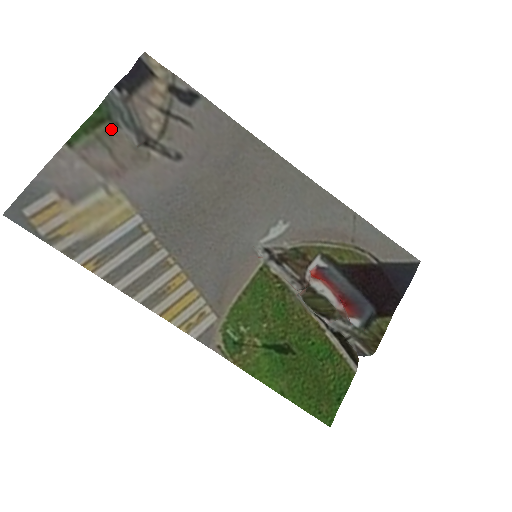
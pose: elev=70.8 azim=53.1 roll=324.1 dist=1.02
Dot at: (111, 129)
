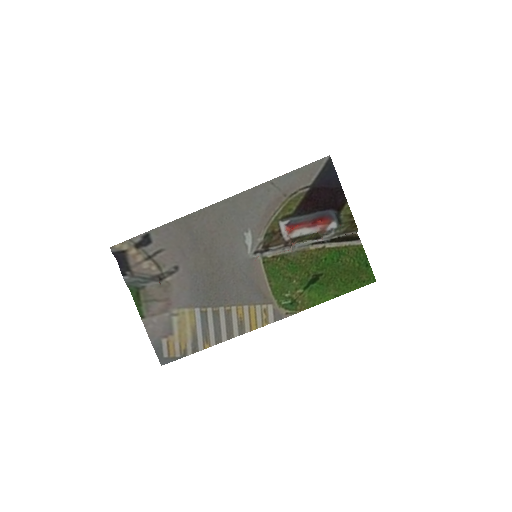
Dot at: (144, 292)
